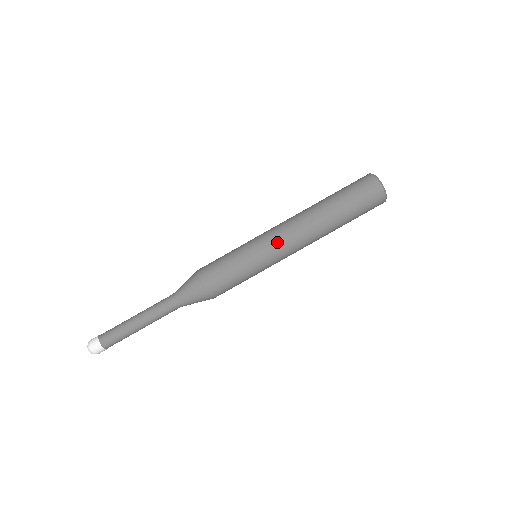
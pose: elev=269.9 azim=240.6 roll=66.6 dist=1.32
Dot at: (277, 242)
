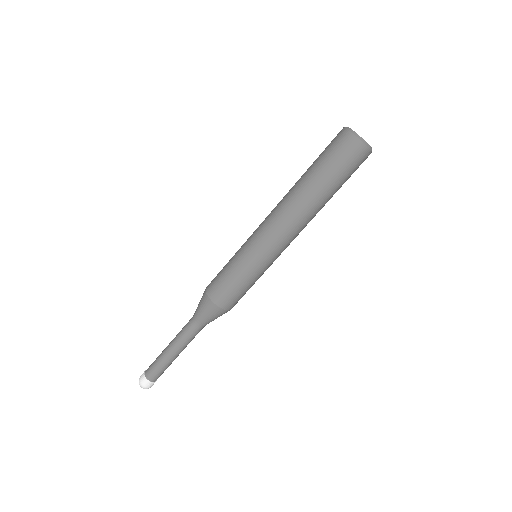
Dot at: (260, 230)
